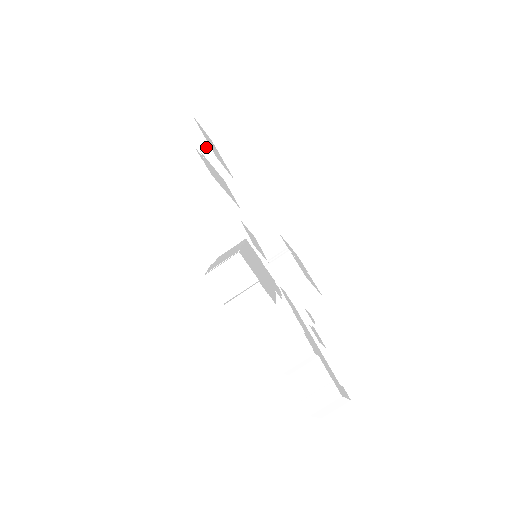
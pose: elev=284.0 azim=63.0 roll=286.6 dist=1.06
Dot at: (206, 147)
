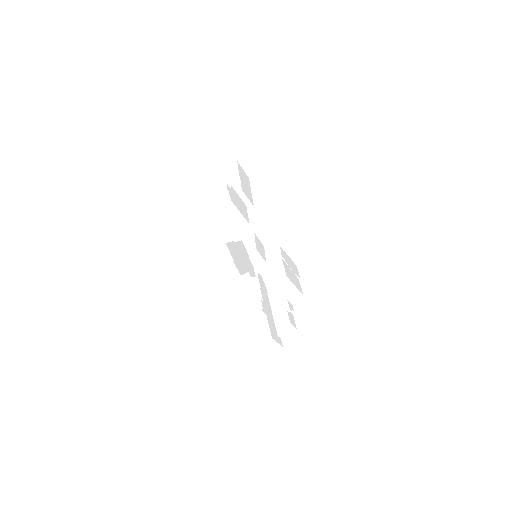
Dot at: (238, 183)
